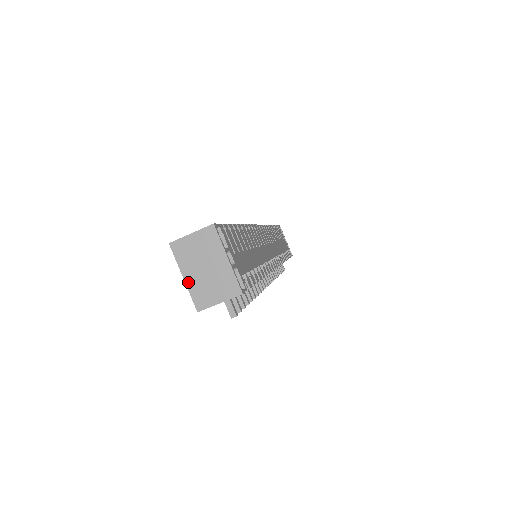
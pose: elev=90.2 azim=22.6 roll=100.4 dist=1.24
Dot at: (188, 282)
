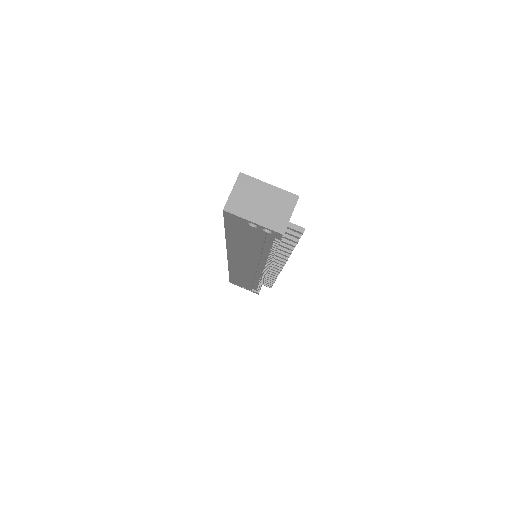
Dot at: (259, 222)
